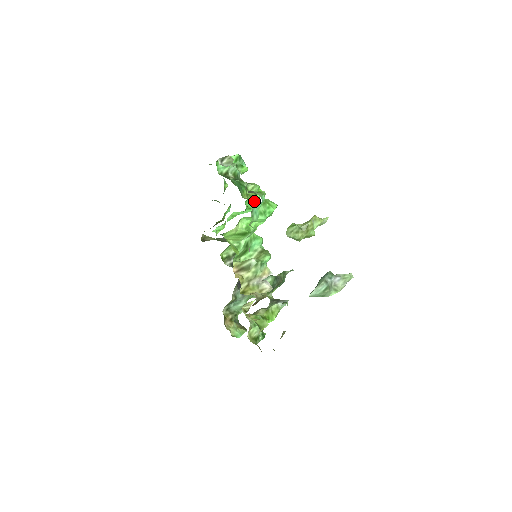
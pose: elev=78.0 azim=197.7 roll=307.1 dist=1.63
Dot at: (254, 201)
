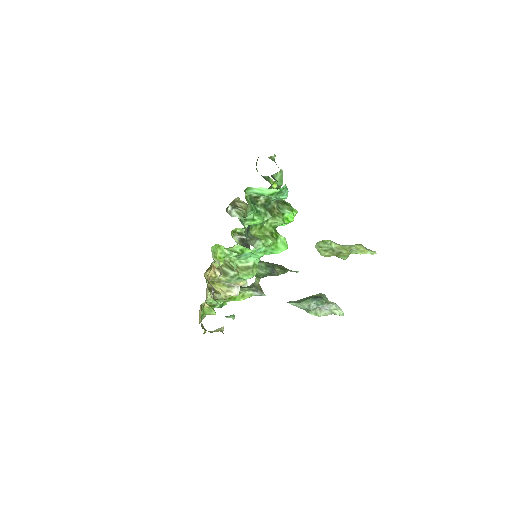
Dot at: occluded
